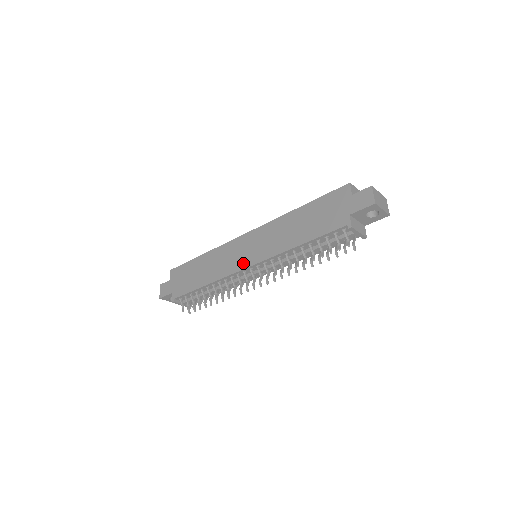
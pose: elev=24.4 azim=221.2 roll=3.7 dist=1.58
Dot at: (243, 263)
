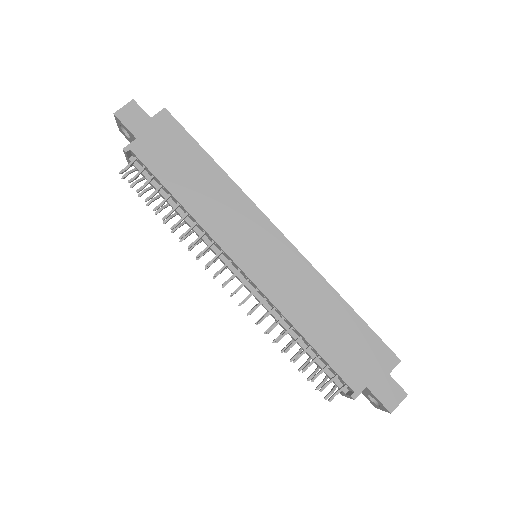
Dot at: (242, 256)
